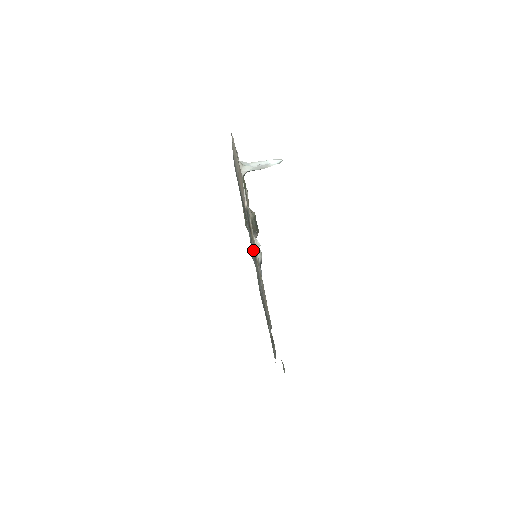
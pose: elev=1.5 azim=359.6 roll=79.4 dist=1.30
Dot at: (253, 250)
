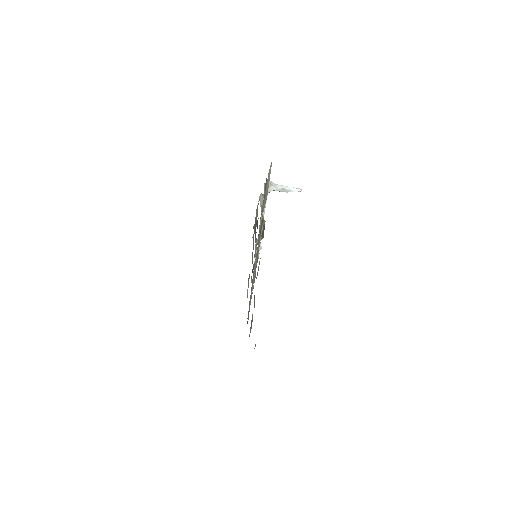
Dot at: occluded
